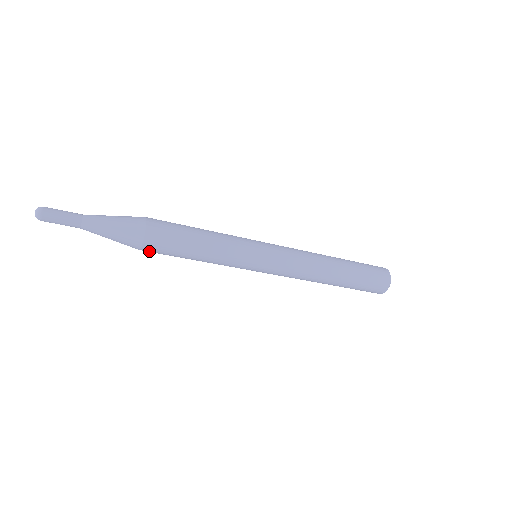
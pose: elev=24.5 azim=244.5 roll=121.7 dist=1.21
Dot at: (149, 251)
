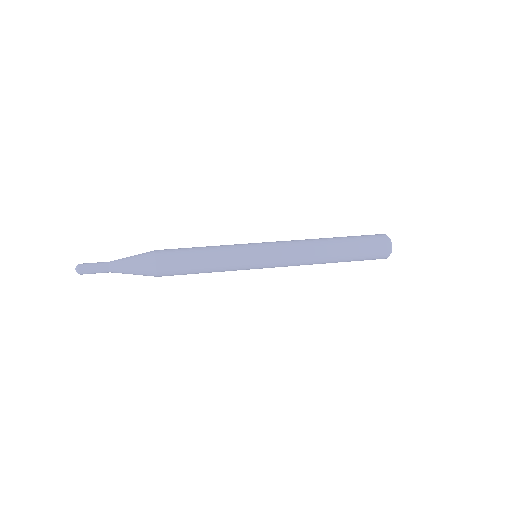
Dot at: occluded
